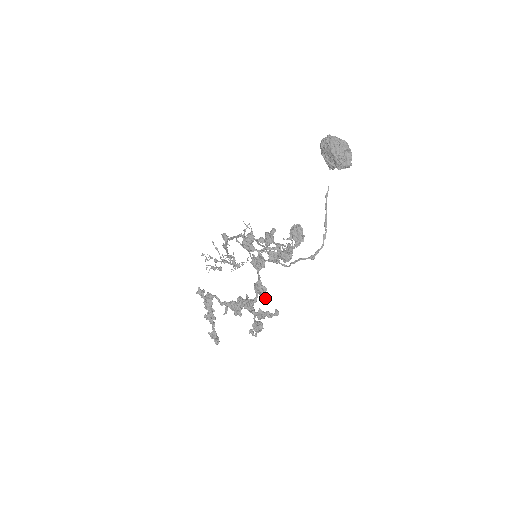
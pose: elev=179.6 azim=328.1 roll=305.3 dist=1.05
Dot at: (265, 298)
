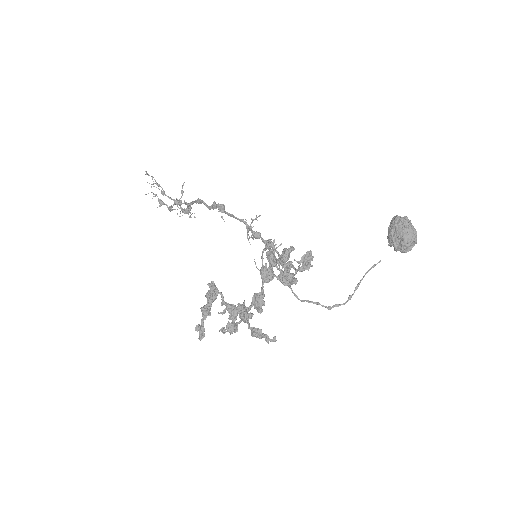
Dot at: (260, 313)
